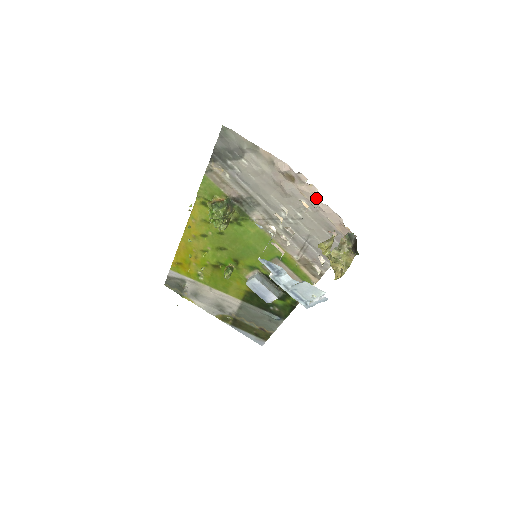
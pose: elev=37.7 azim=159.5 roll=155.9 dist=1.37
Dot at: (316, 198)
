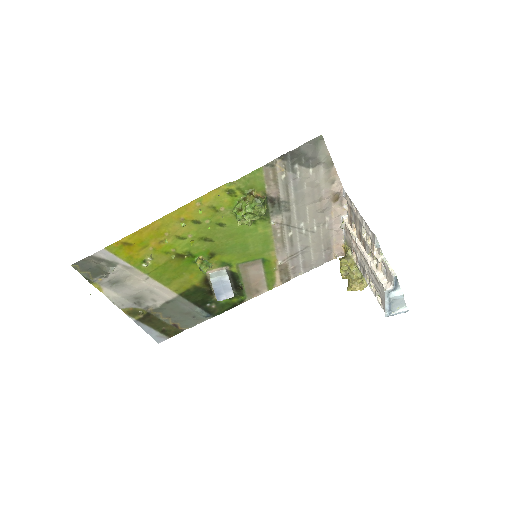
Dot at: (339, 220)
